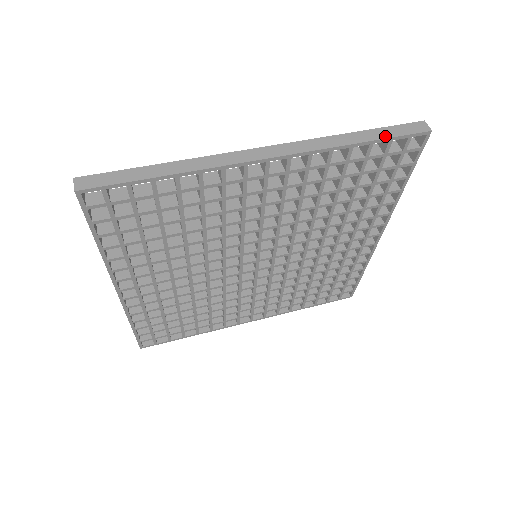
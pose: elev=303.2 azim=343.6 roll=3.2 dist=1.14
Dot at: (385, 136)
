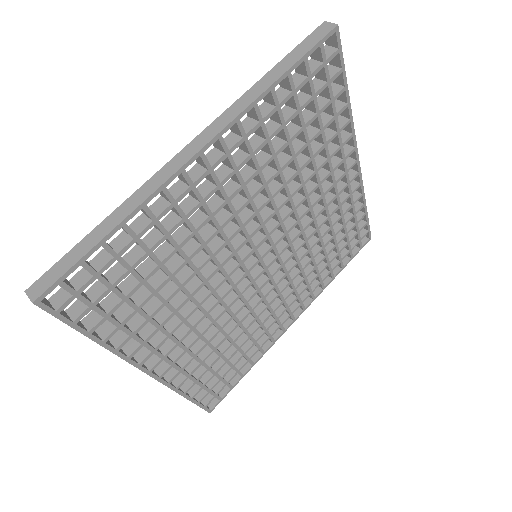
Dot at: (297, 58)
